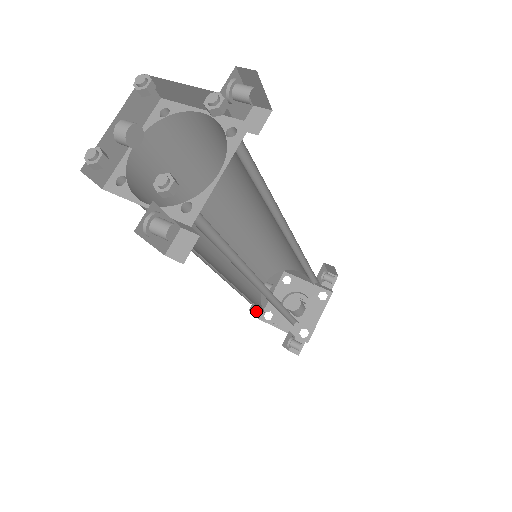
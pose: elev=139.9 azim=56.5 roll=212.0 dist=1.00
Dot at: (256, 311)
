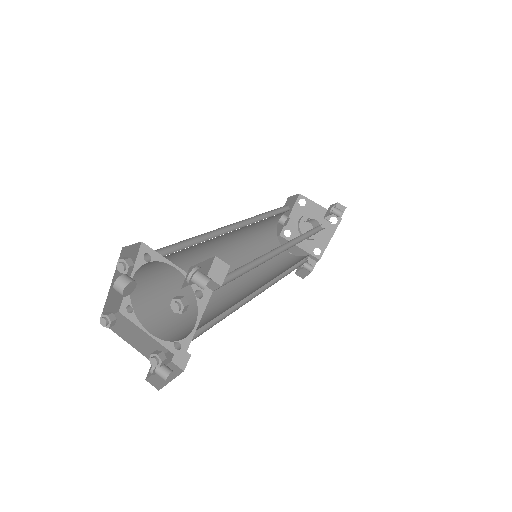
Dot at: occluded
